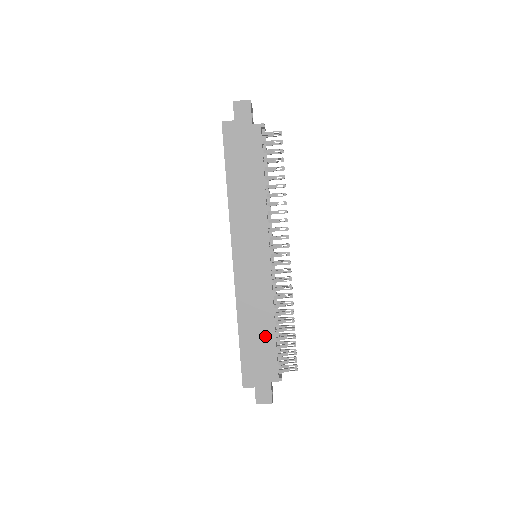
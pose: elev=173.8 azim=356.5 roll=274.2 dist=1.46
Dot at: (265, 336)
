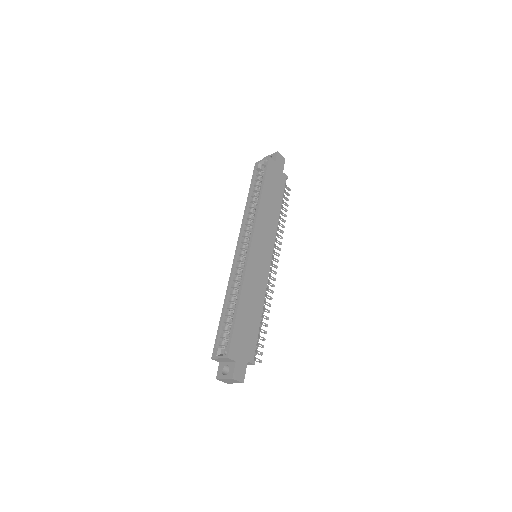
Dot at: (254, 318)
